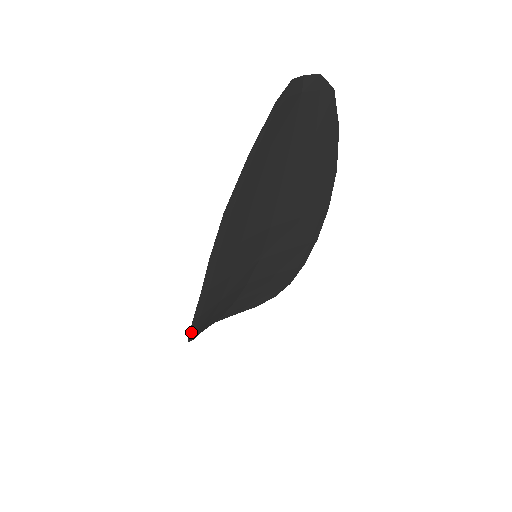
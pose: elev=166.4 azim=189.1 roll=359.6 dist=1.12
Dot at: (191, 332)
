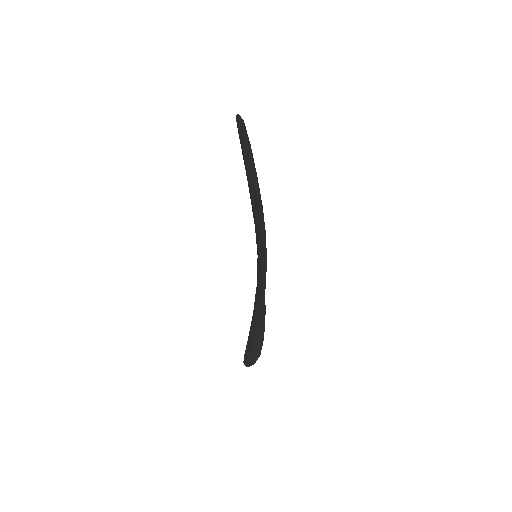
Dot at: (263, 333)
